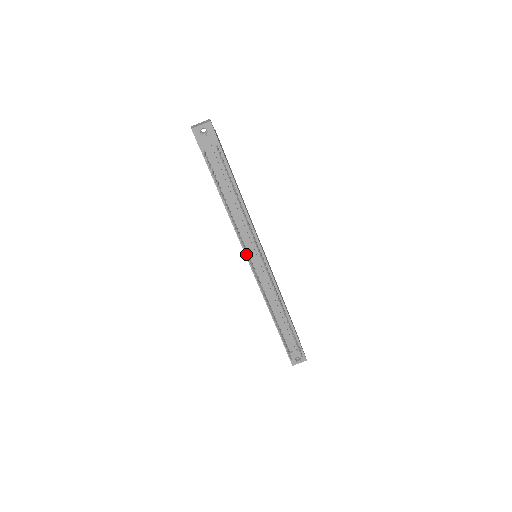
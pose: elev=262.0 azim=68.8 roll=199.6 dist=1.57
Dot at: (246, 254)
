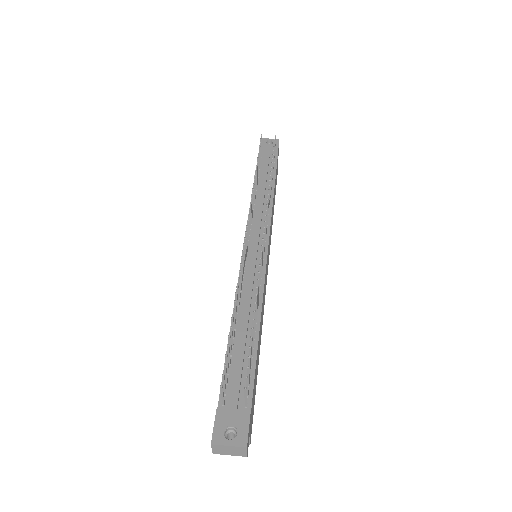
Dot at: (249, 211)
